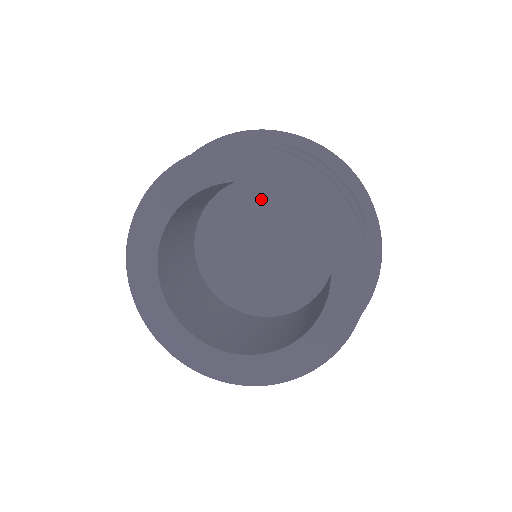
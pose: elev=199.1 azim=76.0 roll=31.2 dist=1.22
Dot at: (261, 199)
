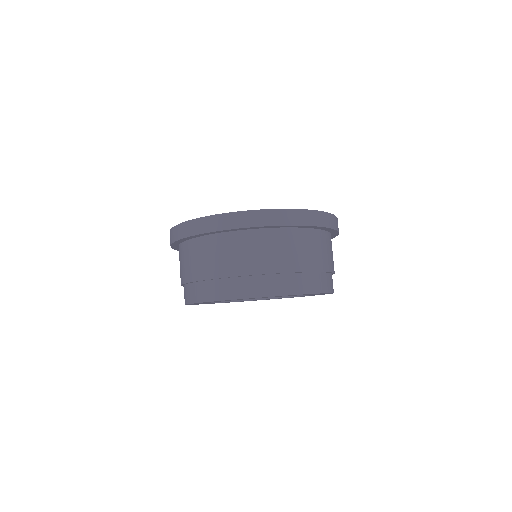
Dot at: occluded
